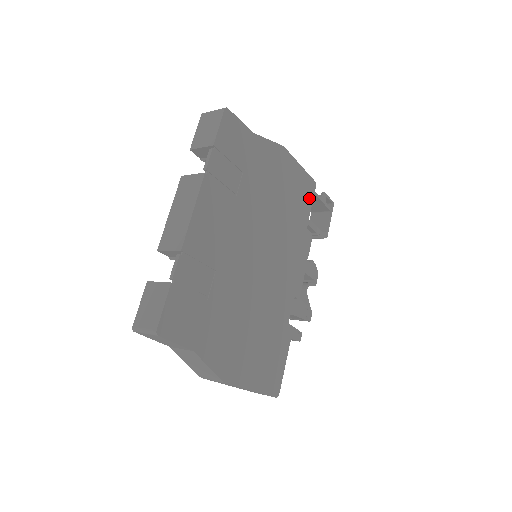
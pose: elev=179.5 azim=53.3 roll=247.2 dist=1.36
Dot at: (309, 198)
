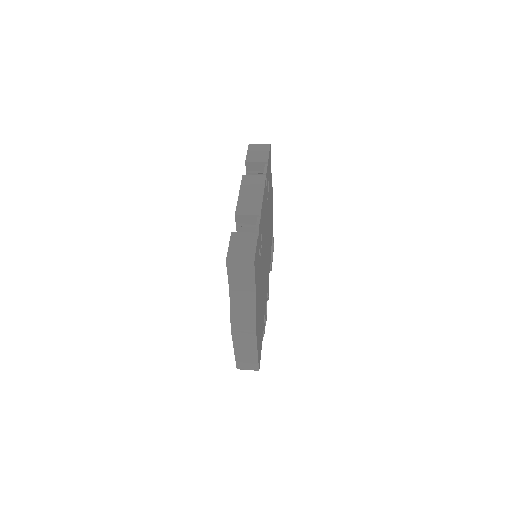
Dot at: occluded
